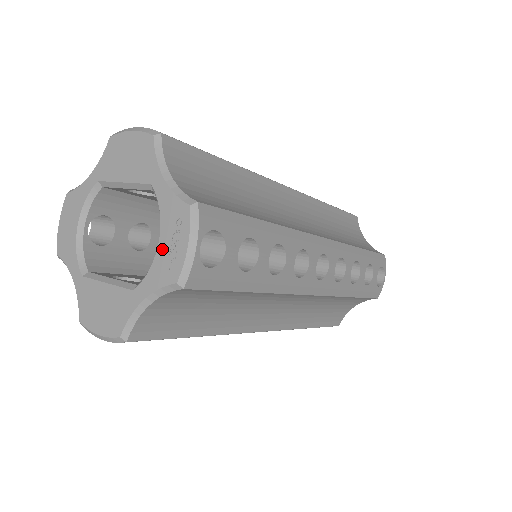
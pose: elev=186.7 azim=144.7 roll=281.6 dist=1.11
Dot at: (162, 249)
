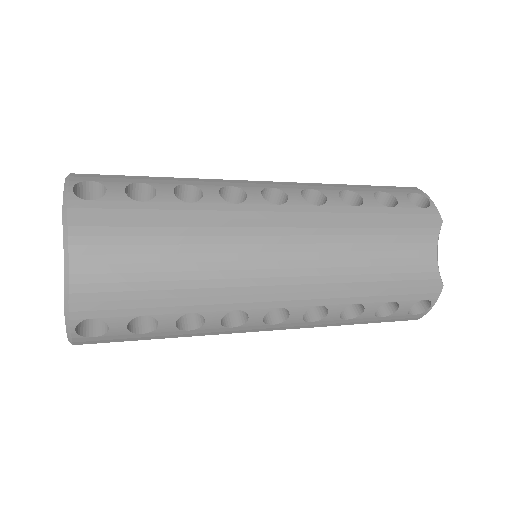
Dot at: occluded
